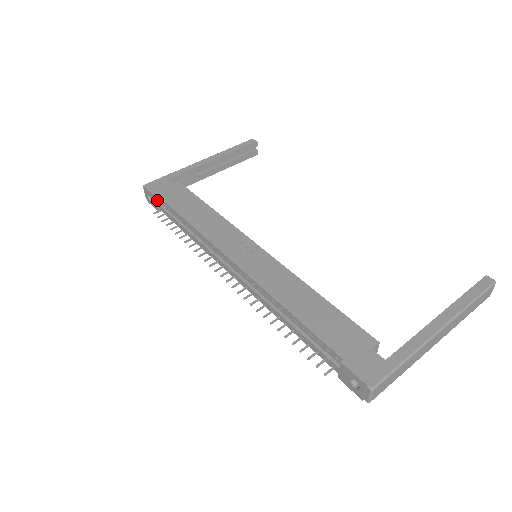
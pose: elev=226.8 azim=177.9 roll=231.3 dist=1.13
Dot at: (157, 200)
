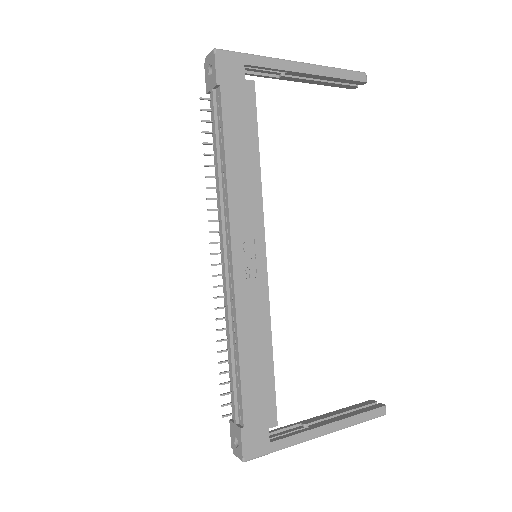
Dot at: (215, 87)
